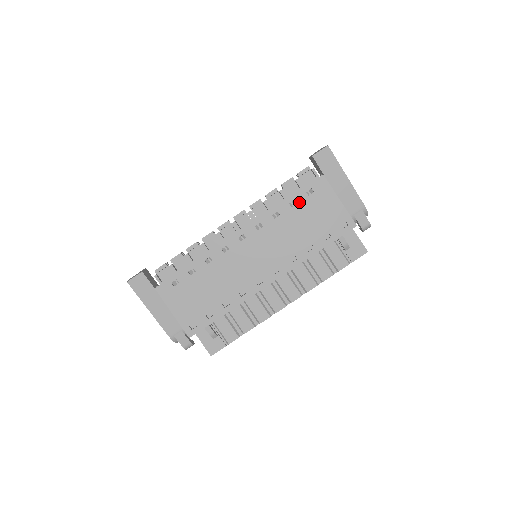
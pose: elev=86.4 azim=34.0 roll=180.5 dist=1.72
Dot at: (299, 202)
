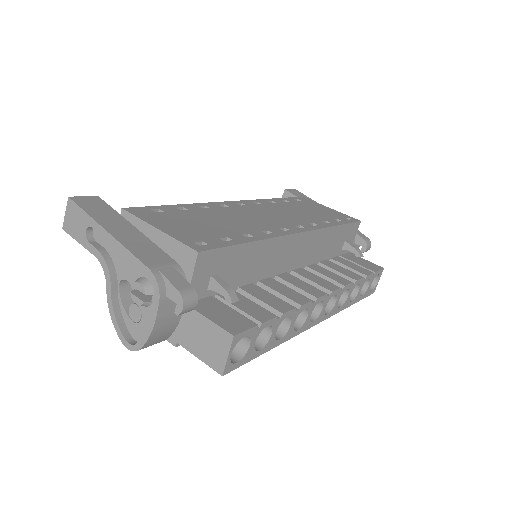
Dot at: (291, 202)
